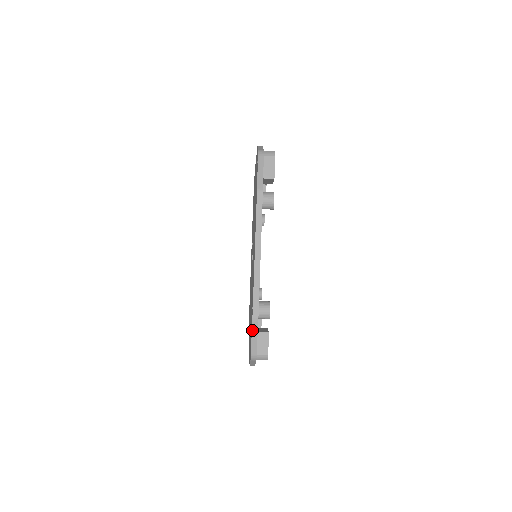
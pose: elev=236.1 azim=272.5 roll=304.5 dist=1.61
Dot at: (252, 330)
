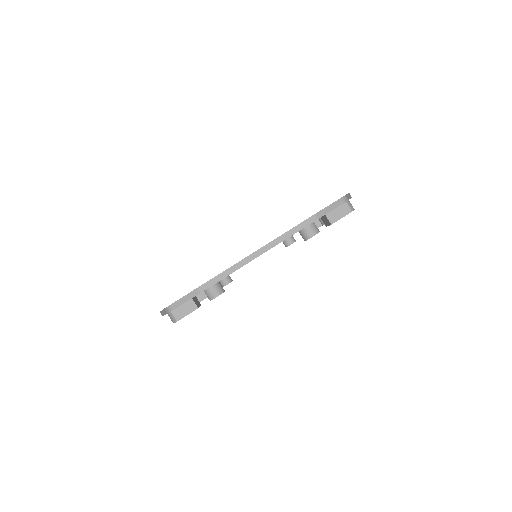
Dot at: (348, 194)
